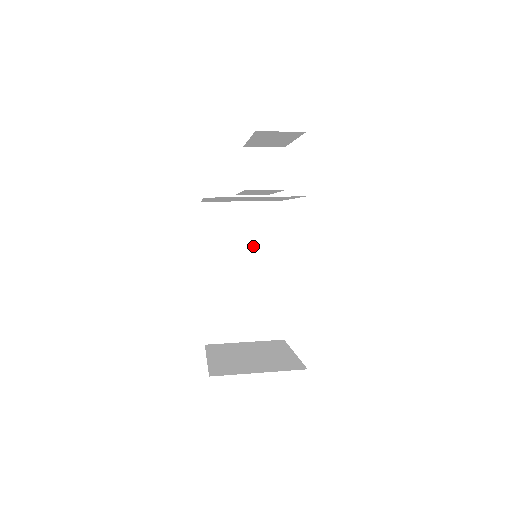
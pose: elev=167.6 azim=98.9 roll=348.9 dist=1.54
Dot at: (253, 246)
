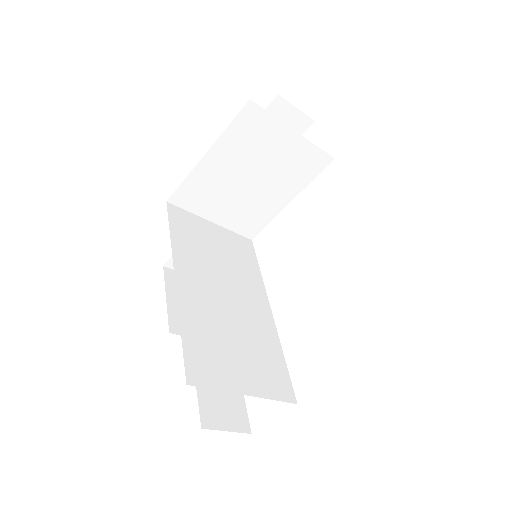
Dot at: (232, 270)
